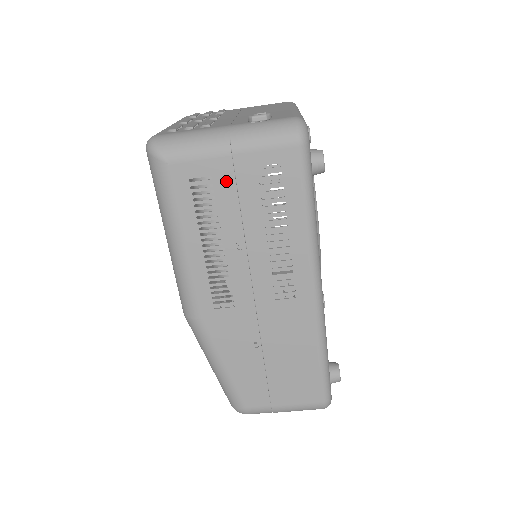
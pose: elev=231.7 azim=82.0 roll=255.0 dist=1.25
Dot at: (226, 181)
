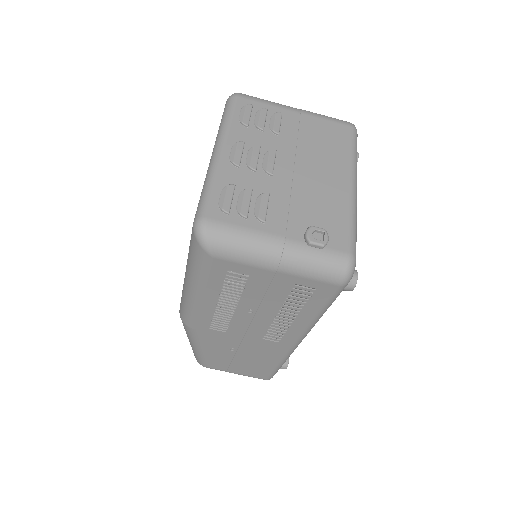
Dot at: (261, 282)
